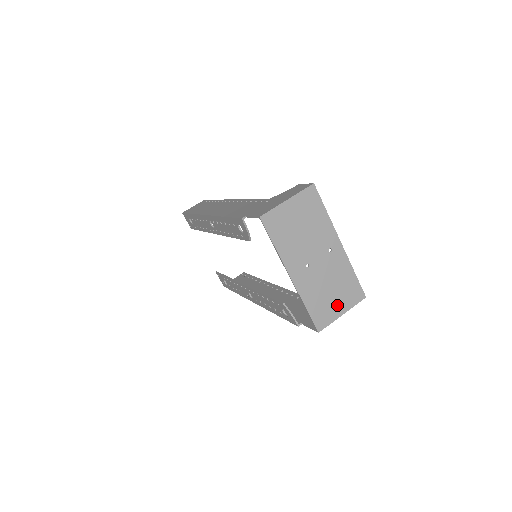
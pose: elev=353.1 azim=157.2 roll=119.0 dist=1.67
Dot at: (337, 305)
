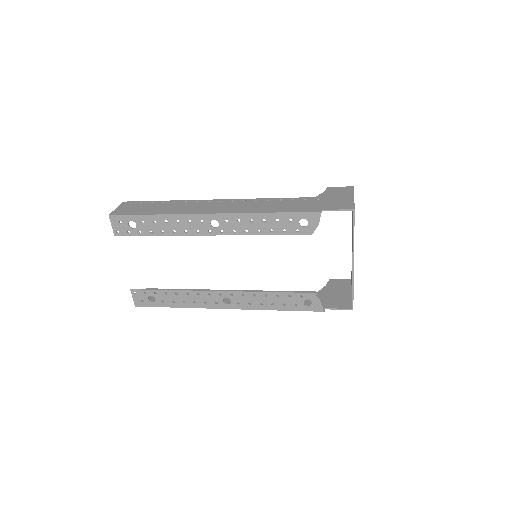
Dot at: occluded
